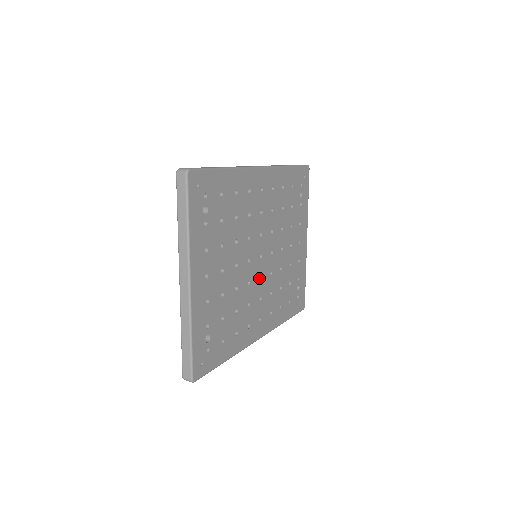
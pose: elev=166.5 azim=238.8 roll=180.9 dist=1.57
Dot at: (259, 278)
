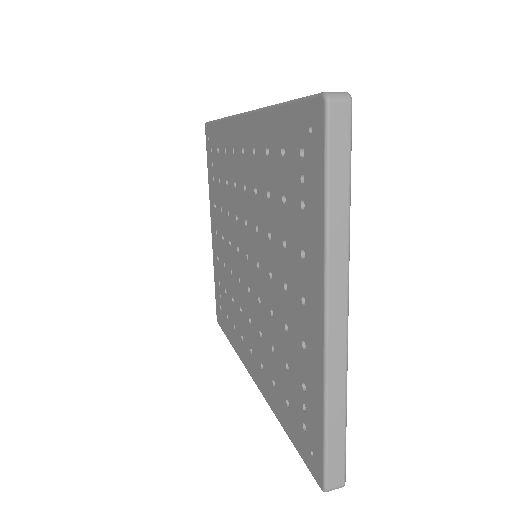
Dot at: occluded
